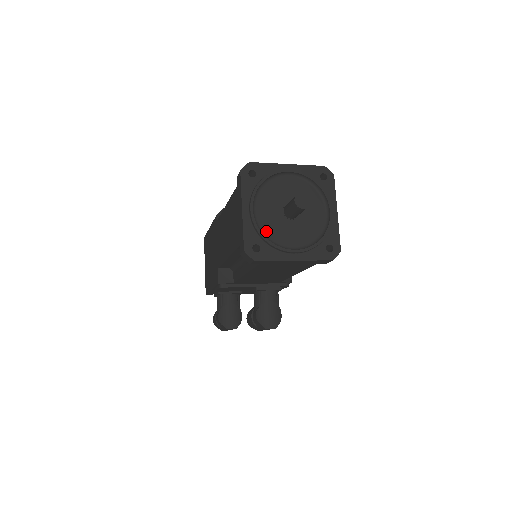
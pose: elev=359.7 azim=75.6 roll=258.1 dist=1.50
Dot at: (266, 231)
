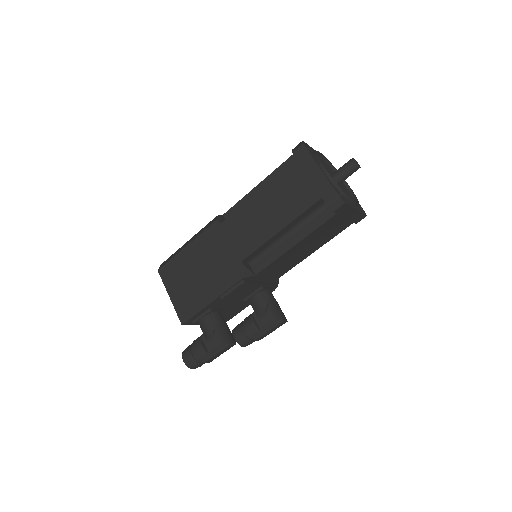
Dot at: occluded
